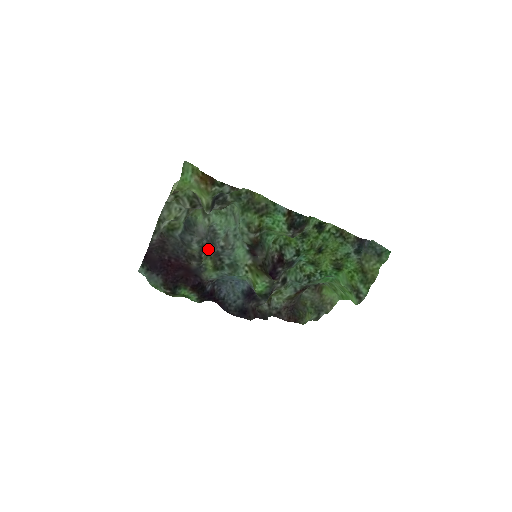
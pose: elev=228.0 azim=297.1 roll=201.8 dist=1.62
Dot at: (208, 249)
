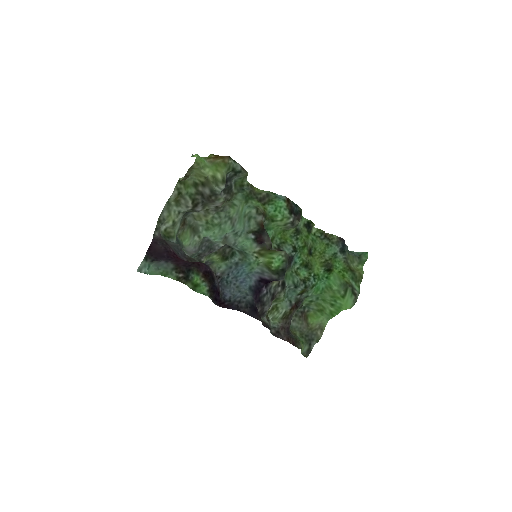
Dot at: occluded
